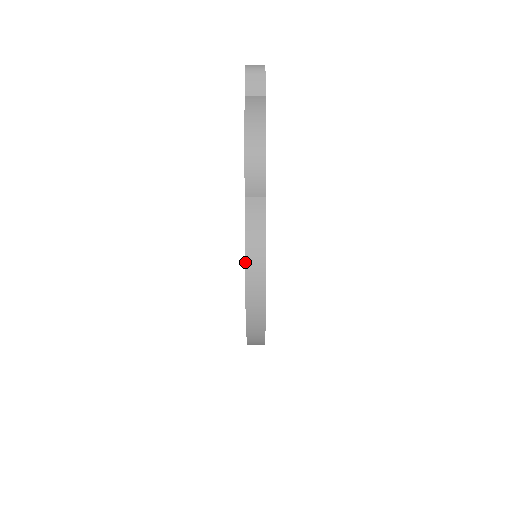
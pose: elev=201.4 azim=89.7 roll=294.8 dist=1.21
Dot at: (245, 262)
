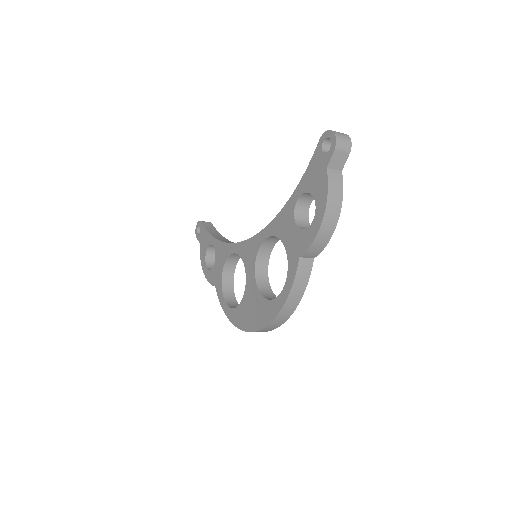
Dot at: (283, 306)
